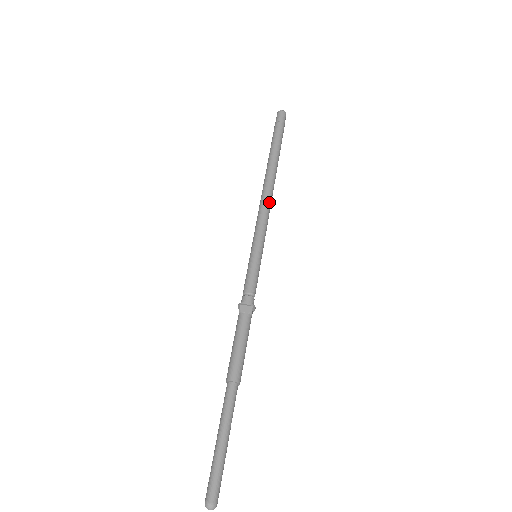
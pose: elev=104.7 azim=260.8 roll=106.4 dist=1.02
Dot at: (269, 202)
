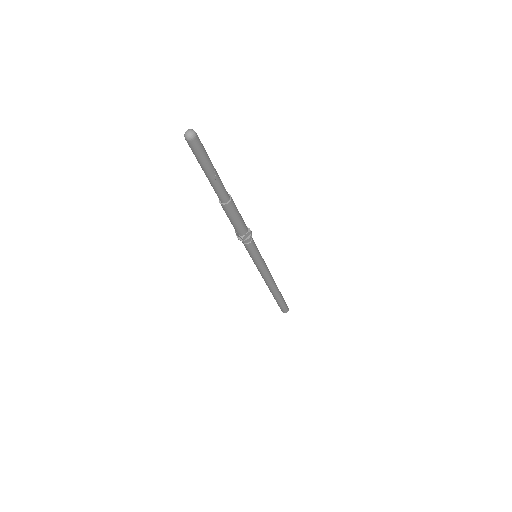
Dot at: occluded
